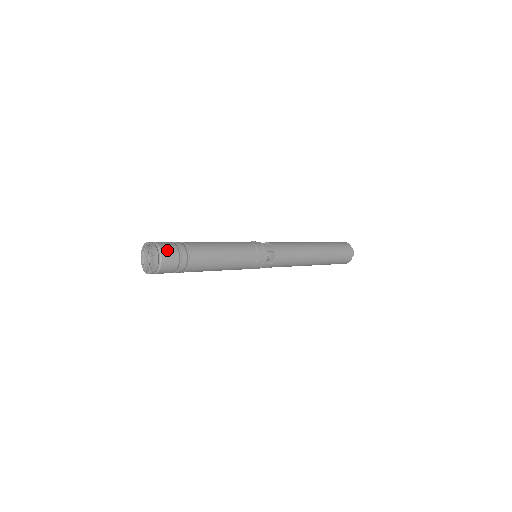
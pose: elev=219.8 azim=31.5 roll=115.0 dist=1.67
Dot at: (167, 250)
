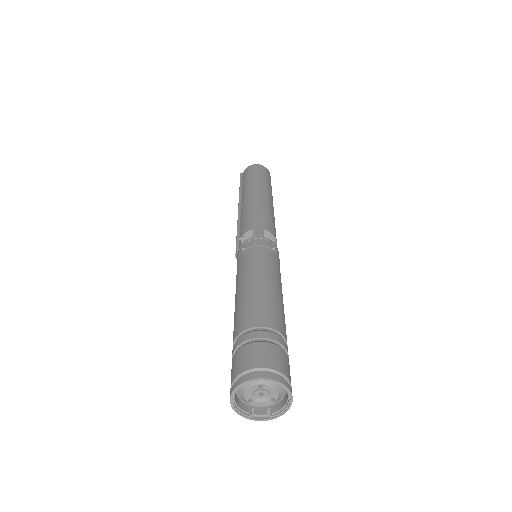
Dot at: occluded
